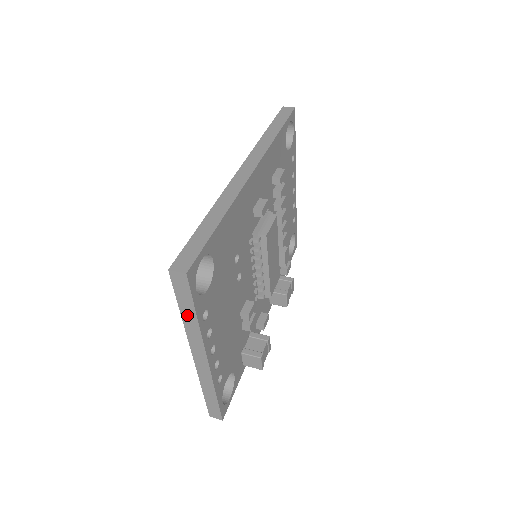
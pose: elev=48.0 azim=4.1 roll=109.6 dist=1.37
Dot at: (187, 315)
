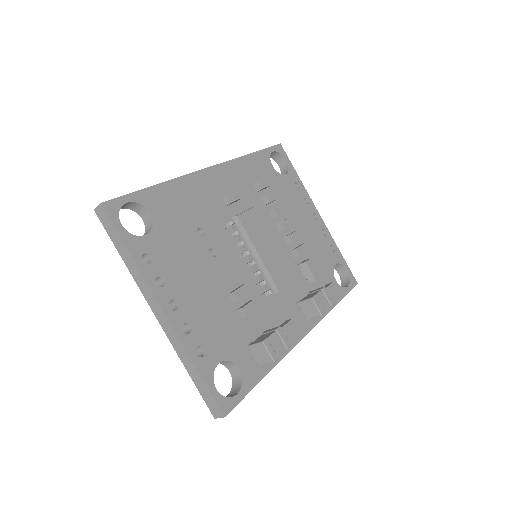
Dot at: (125, 256)
